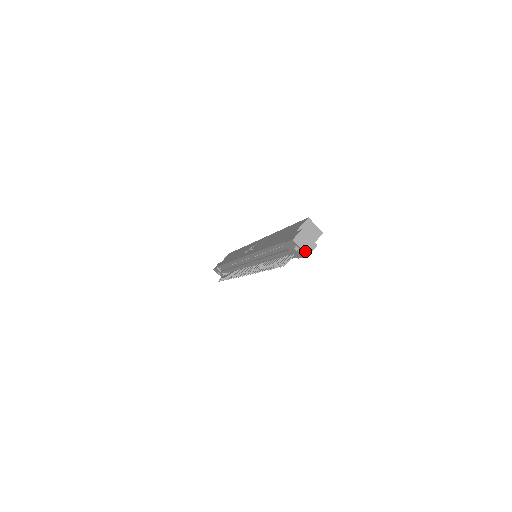
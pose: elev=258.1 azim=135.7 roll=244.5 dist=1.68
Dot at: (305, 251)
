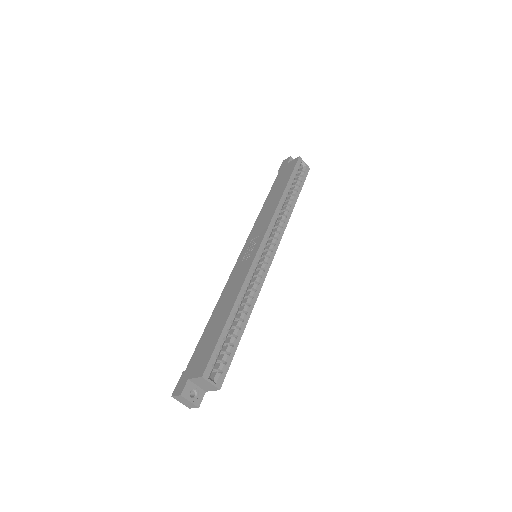
Dot at: (186, 405)
